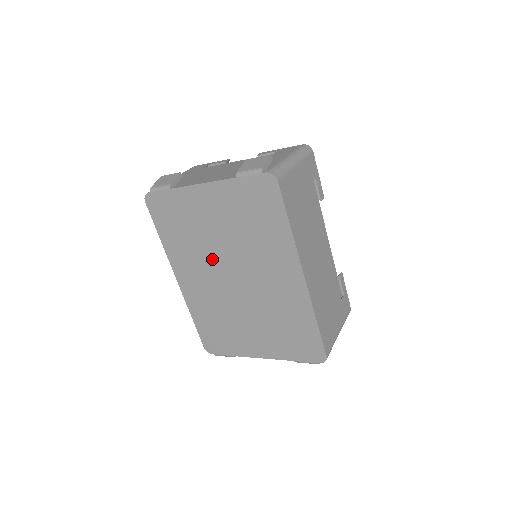
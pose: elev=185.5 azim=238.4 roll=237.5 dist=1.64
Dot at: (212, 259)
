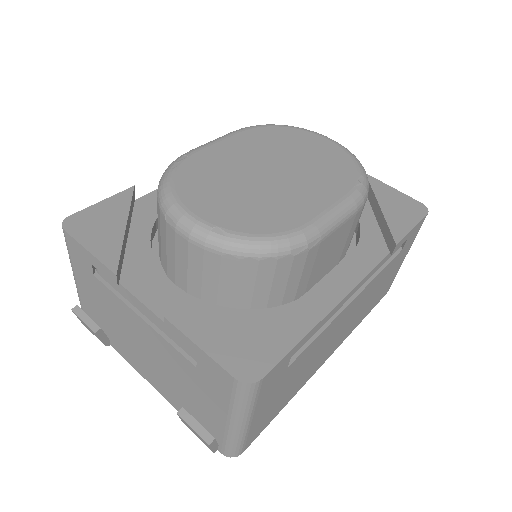
Dot at: occluded
